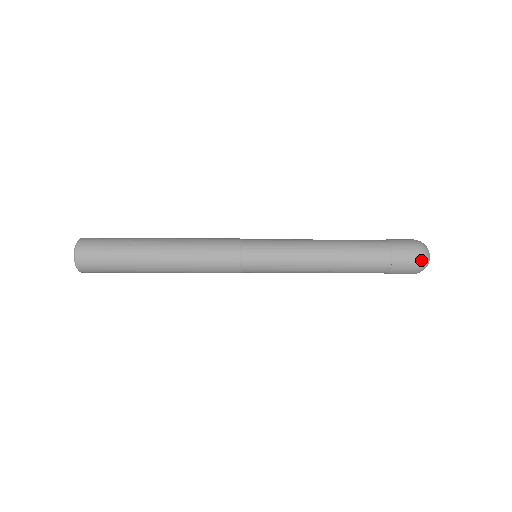
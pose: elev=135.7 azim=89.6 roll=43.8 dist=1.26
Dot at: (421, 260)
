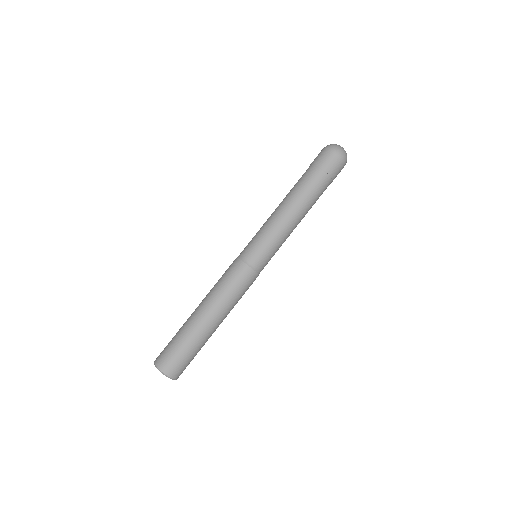
Dot at: (339, 153)
